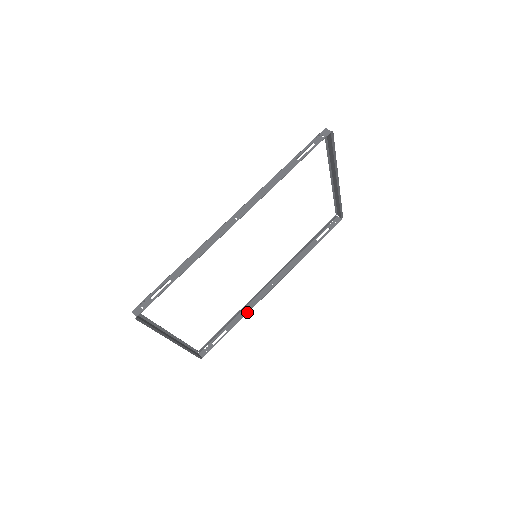
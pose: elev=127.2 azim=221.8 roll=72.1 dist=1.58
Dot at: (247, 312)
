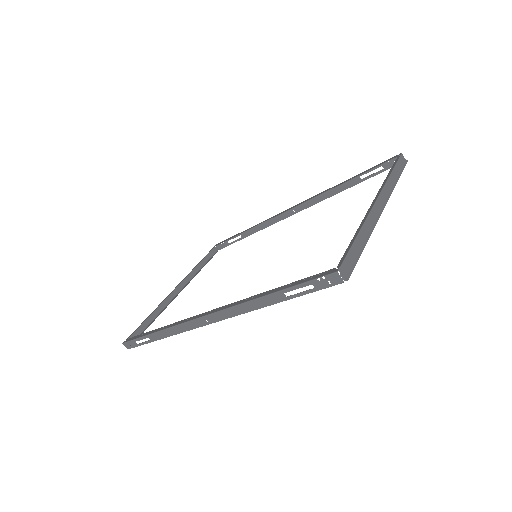
Dot at: (263, 228)
